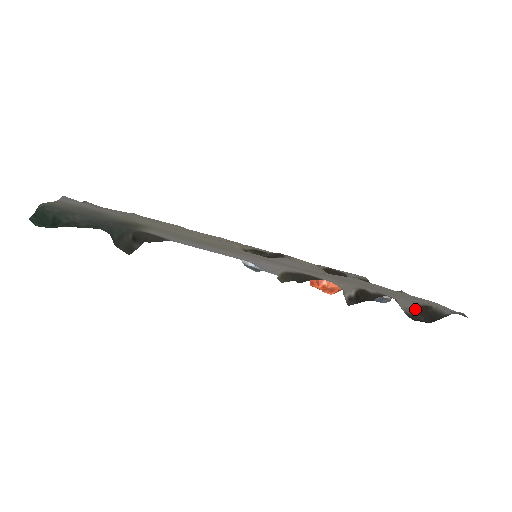
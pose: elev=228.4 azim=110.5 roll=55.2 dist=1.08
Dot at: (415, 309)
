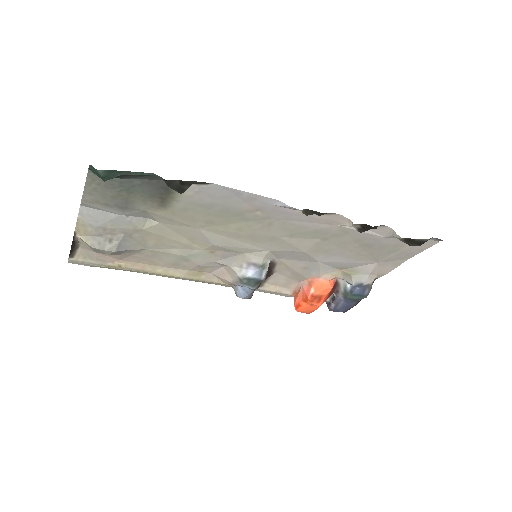
Dot at: (405, 240)
